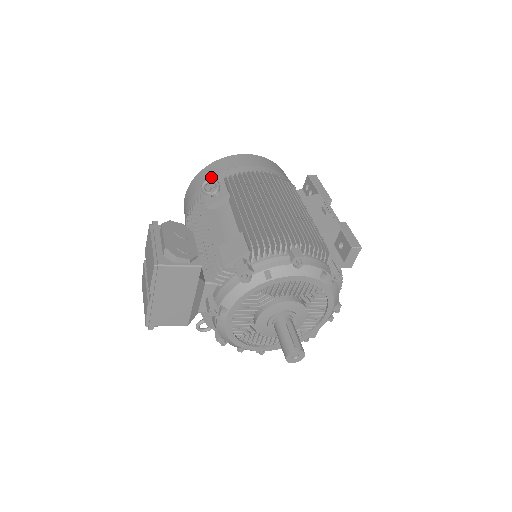
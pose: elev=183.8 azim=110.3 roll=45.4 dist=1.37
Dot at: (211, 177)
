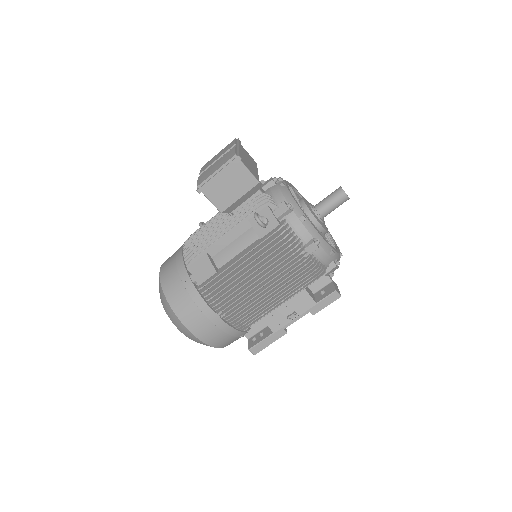
Dot at: occluded
